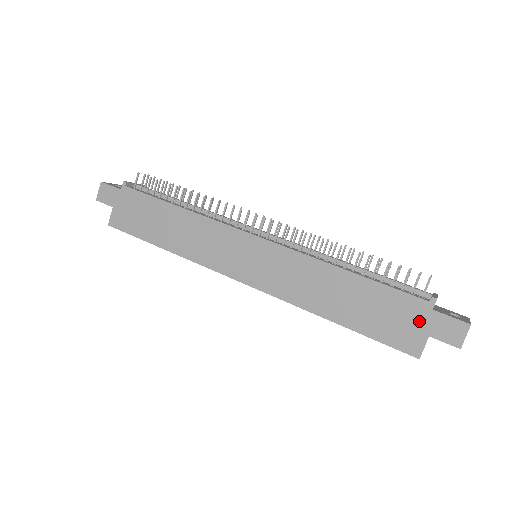
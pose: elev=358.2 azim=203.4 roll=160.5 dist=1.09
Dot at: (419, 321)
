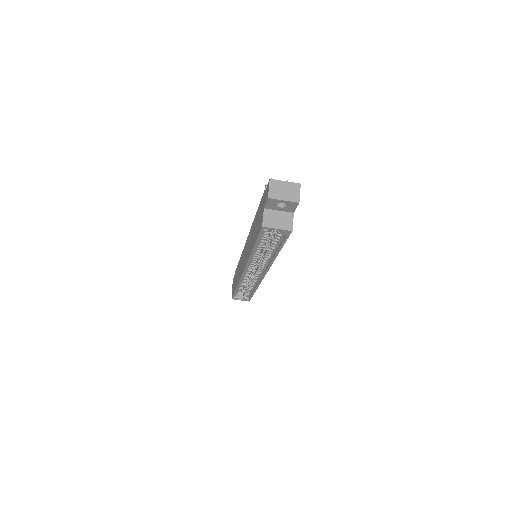
Dot at: (263, 205)
